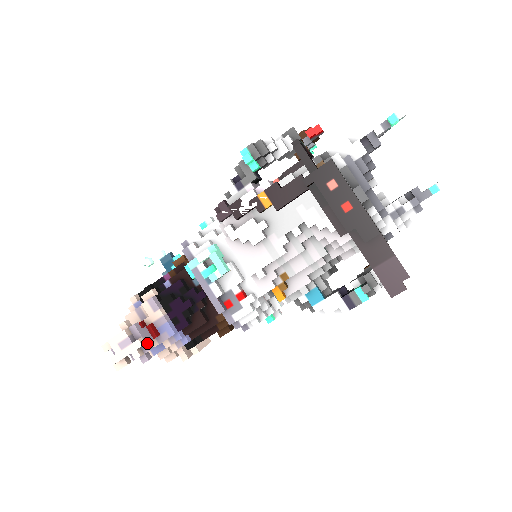
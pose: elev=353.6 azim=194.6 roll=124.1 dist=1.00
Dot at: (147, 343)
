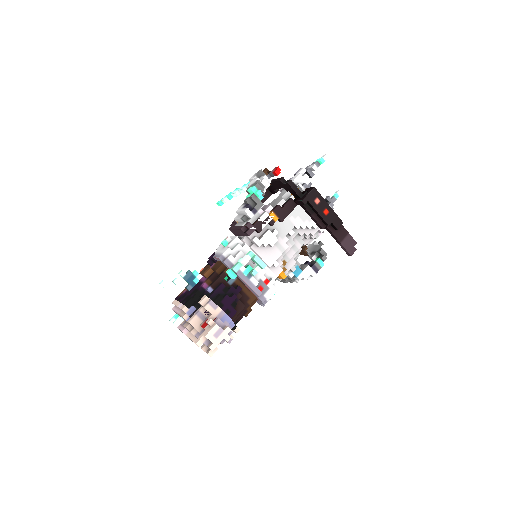
Dot at: occluded
